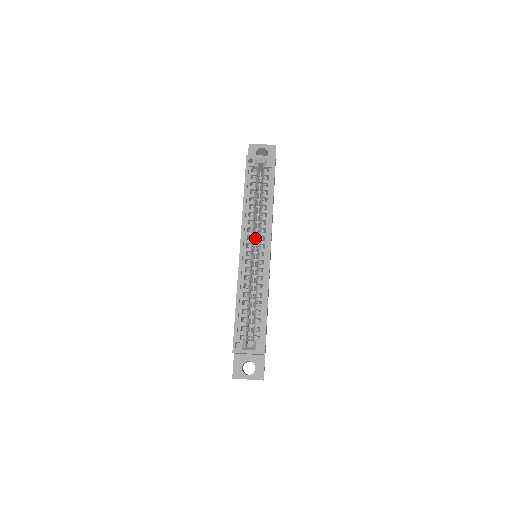
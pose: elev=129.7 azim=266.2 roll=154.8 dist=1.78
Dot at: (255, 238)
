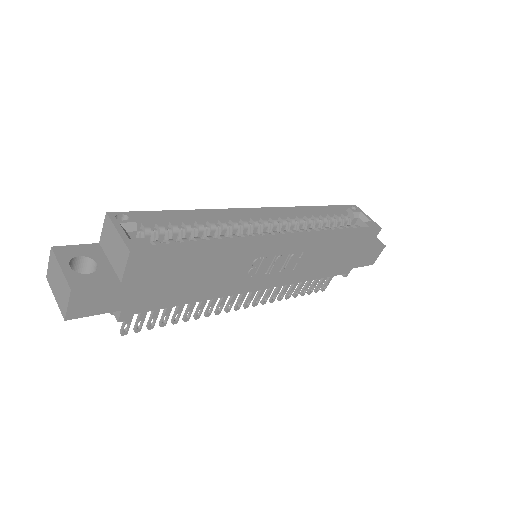
Dot at: occluded
